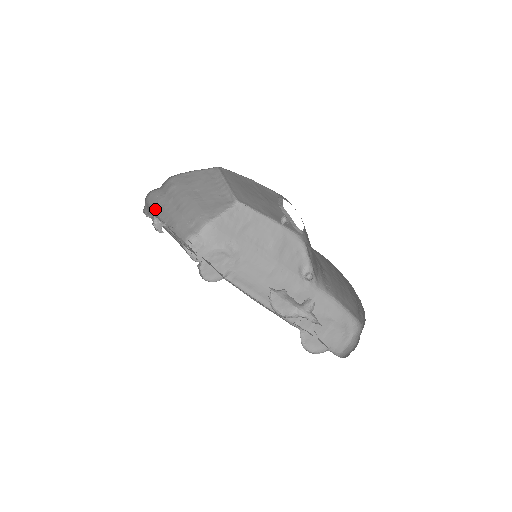
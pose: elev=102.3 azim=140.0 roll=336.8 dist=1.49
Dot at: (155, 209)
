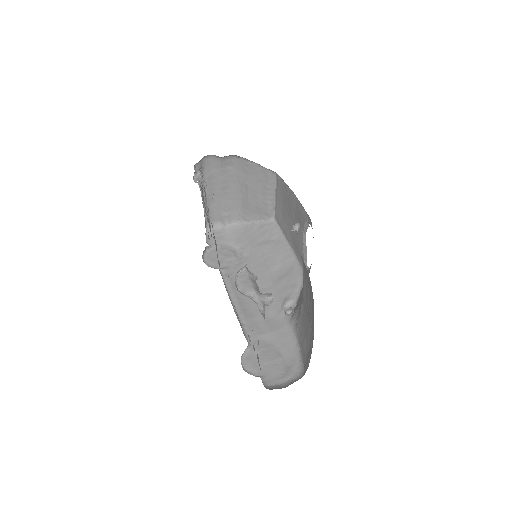
Dot at: (206, 174)
